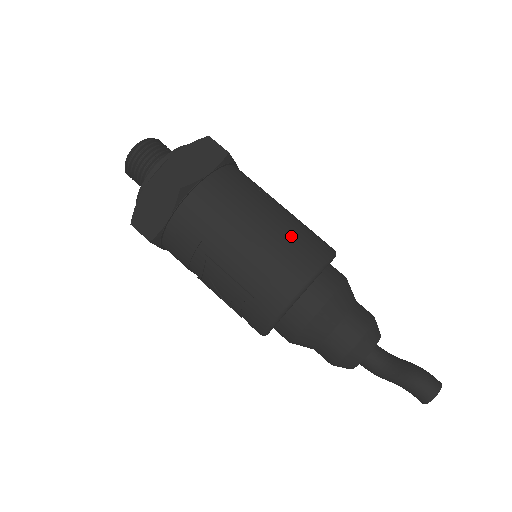
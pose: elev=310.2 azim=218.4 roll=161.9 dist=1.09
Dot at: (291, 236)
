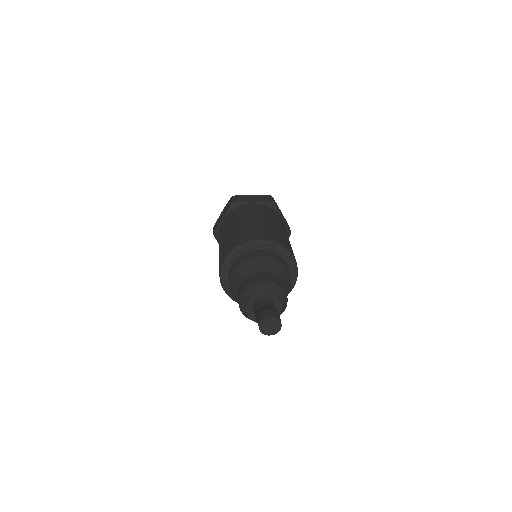
Dot at: (263, 228)
